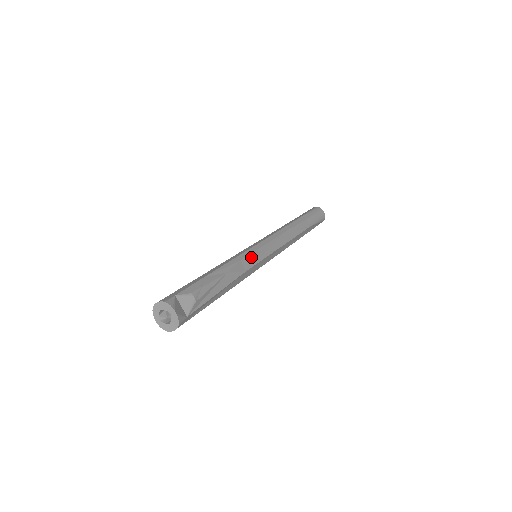
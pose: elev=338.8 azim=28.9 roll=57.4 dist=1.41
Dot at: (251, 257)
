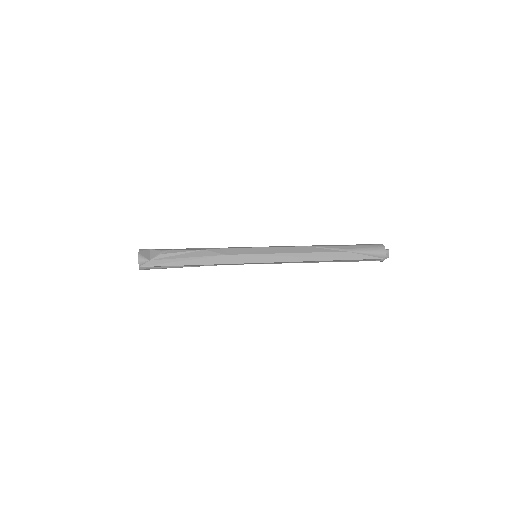
Dot at: (239, 249)
